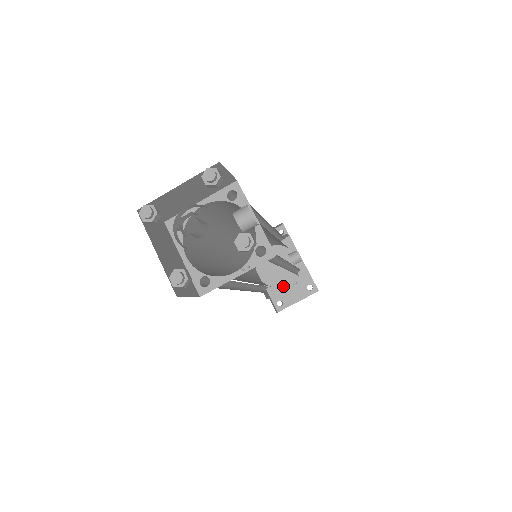
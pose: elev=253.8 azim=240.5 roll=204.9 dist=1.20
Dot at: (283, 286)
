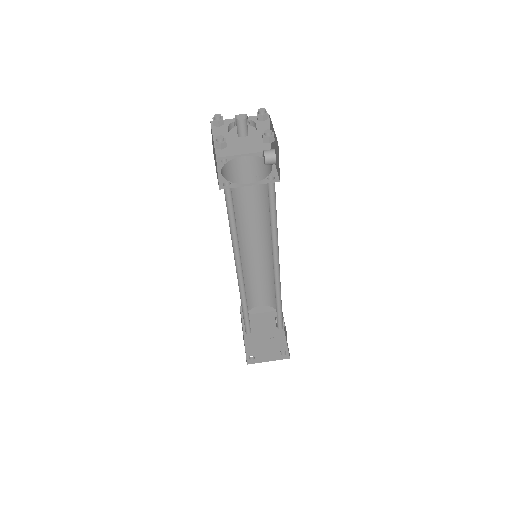
Dot at: (260, 346)
